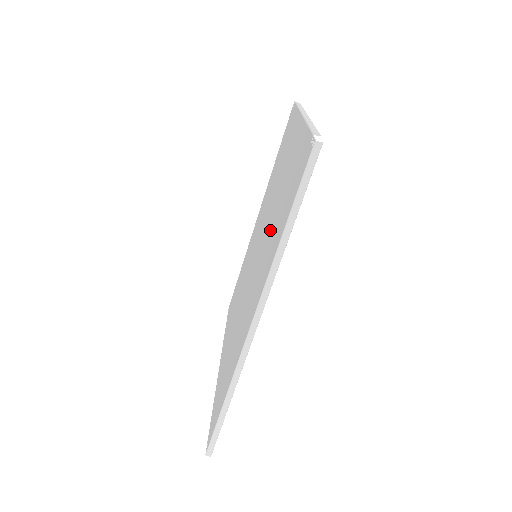
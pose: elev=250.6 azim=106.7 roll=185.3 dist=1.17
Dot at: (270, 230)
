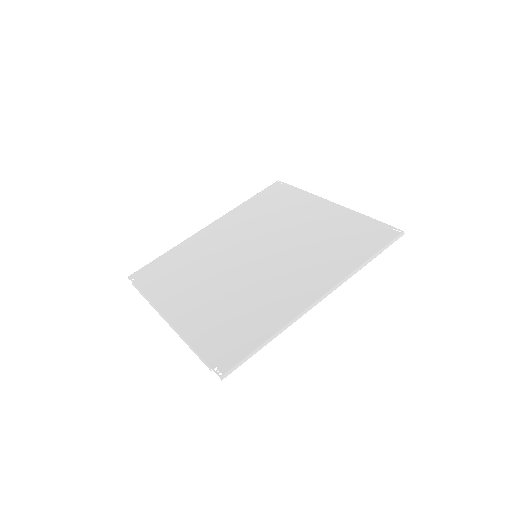
Dot at: (310, 250)
